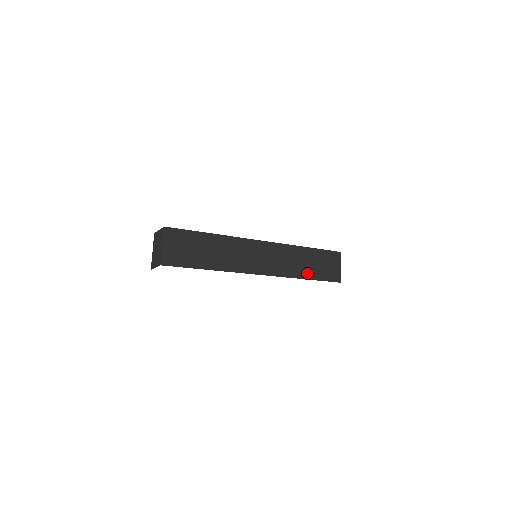
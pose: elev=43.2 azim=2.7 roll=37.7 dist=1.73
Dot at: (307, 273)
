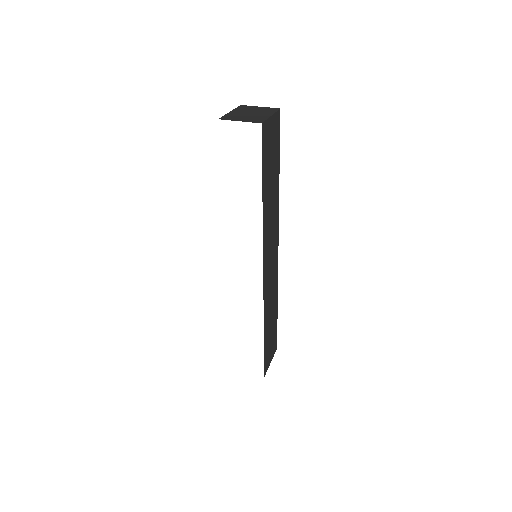
Dot at: (267, 329)
